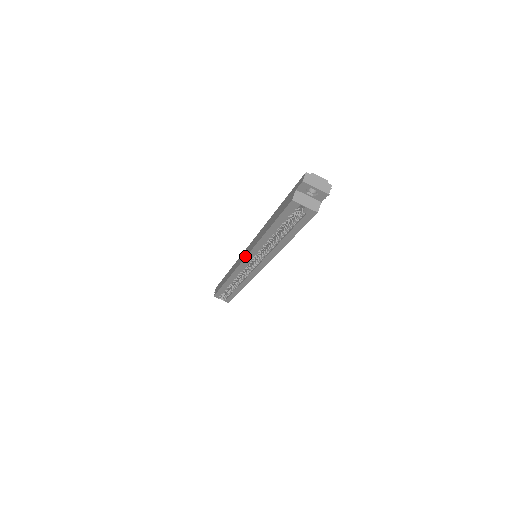
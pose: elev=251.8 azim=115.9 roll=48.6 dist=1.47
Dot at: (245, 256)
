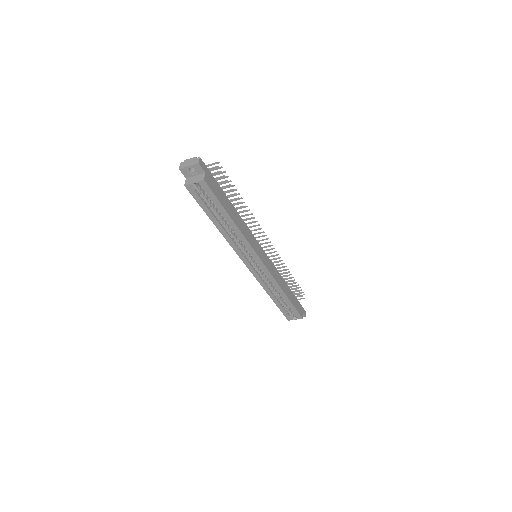
Dot at: (242, 260)
